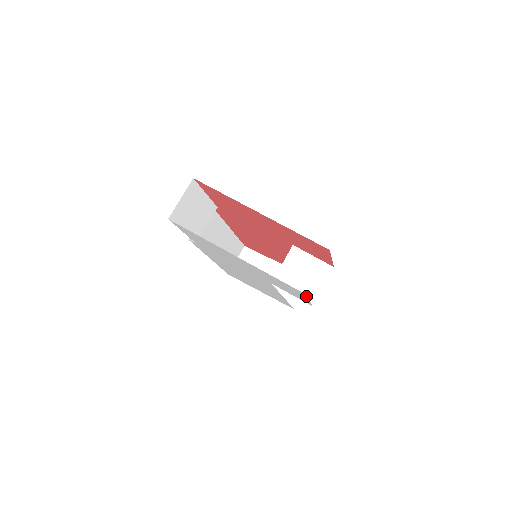
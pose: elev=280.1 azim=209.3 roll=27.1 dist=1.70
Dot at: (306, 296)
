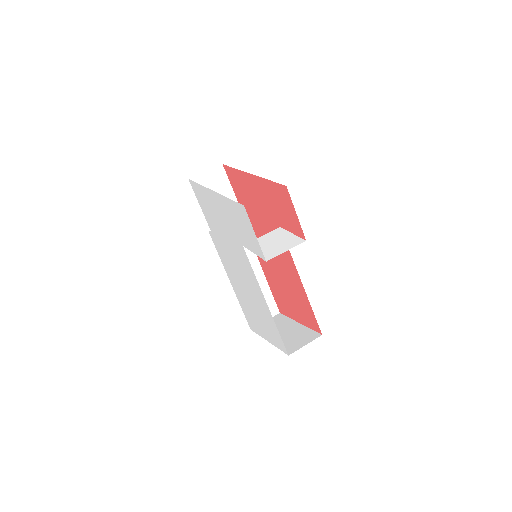
Dot at: occluded
